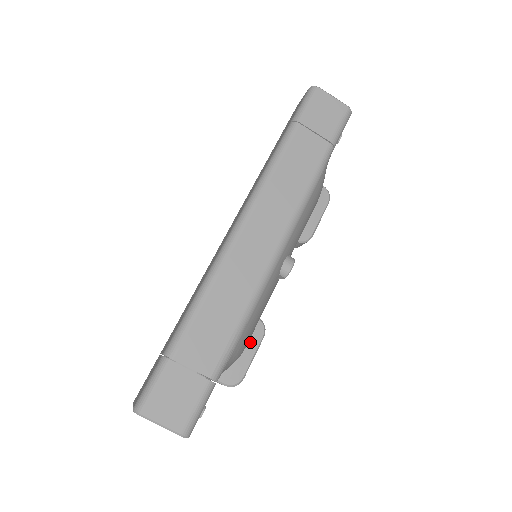
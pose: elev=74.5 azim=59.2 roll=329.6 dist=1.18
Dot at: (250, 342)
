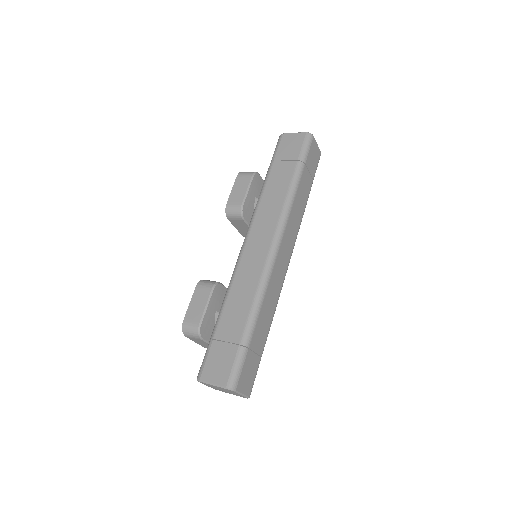
Dot at: occluded
